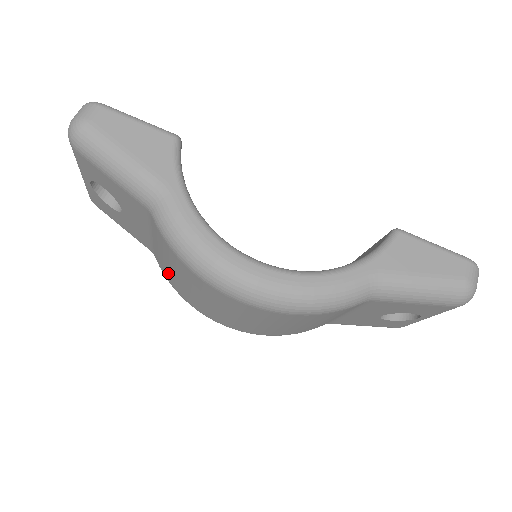
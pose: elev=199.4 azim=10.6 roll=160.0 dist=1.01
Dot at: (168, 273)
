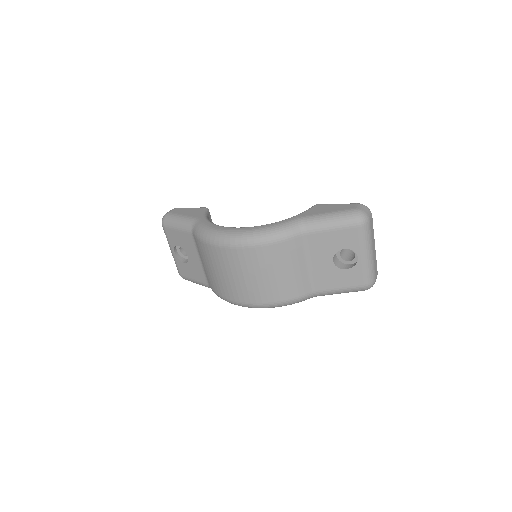
Dot at: (212, 280)
